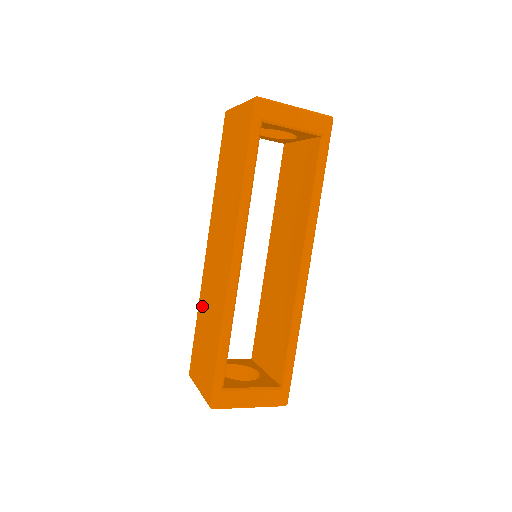
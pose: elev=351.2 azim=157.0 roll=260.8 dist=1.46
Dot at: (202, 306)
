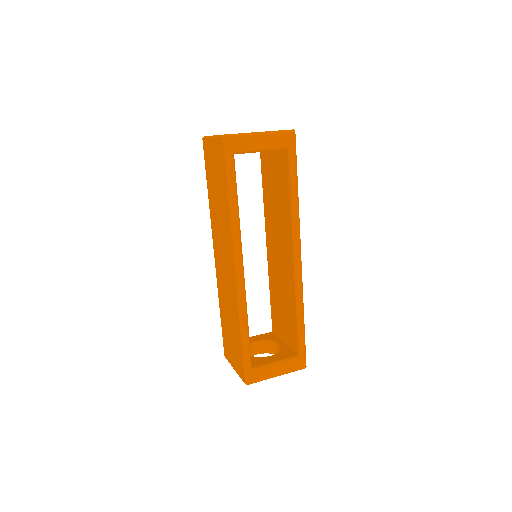
Dot at: (222, 303)
